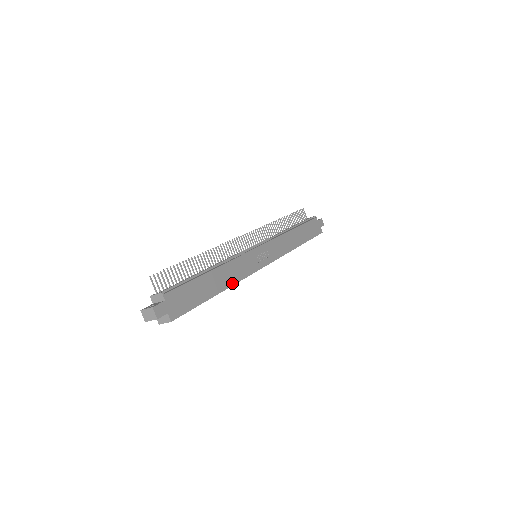
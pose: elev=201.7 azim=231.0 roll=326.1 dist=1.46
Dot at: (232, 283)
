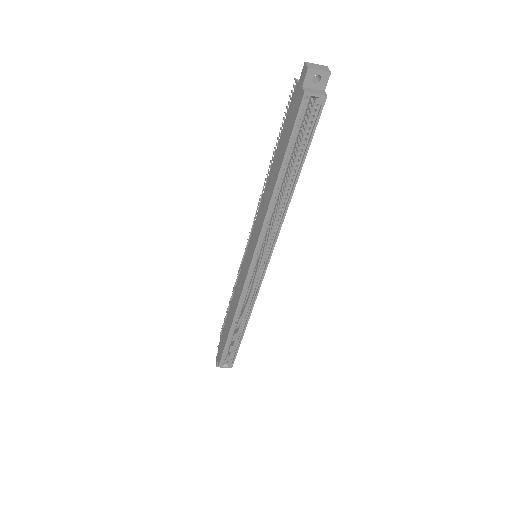
Dot at: (287, 206)
